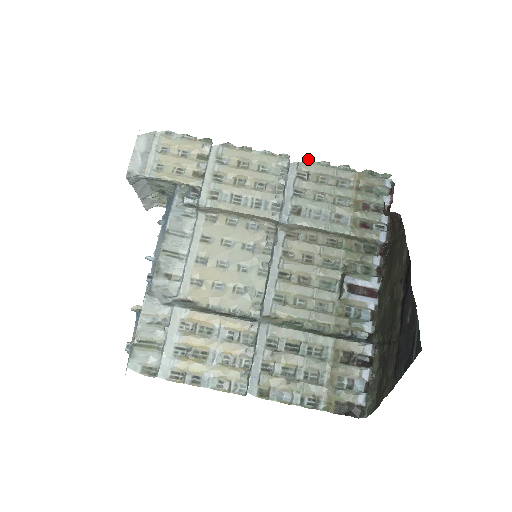
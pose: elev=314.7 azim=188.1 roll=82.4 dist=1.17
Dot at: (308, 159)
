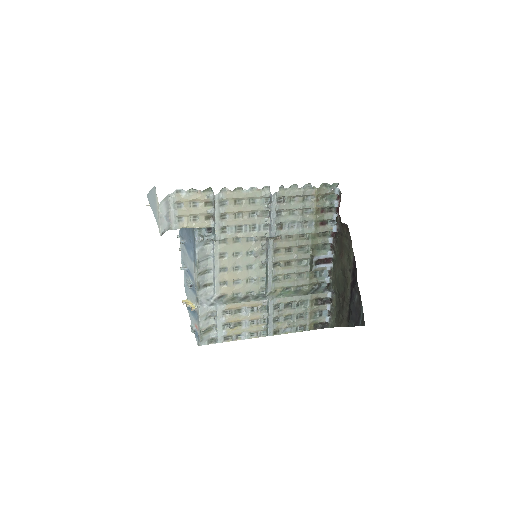
Dot at: (282, 186)
